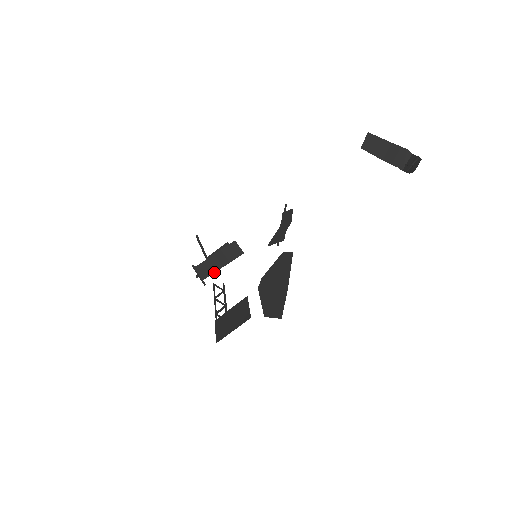
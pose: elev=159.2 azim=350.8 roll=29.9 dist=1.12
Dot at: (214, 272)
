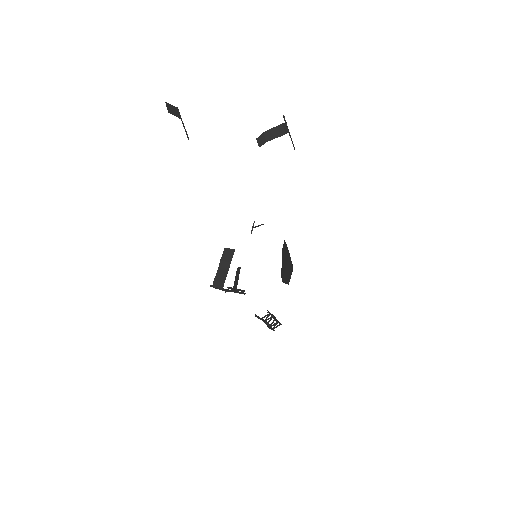
Dot at: occluded
